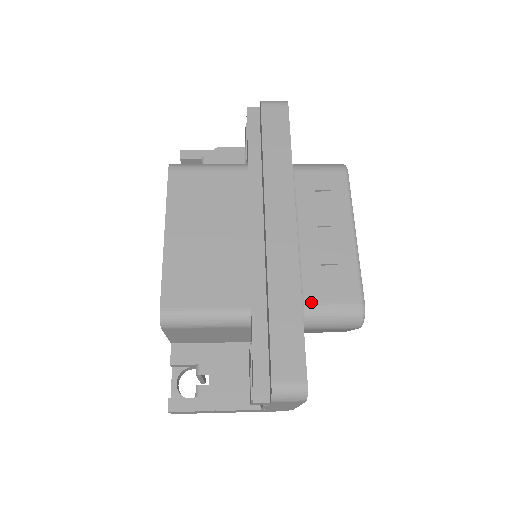
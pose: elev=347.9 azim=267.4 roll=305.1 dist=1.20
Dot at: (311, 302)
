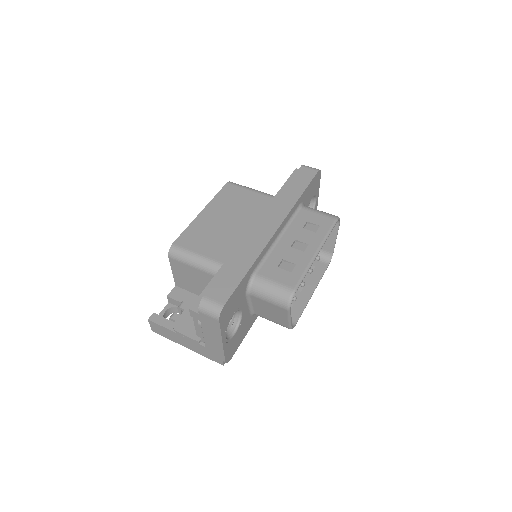
Dot at: (261, 275)
